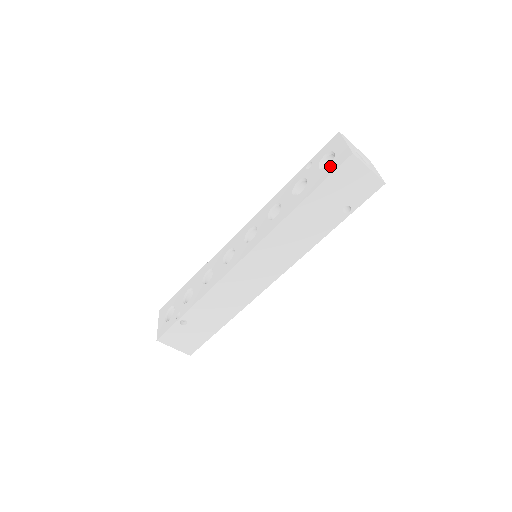
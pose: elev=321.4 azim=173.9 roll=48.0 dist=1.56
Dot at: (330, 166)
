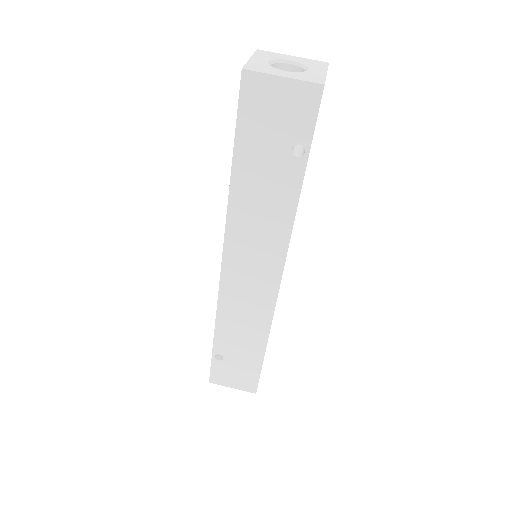
Dot at: occluded
